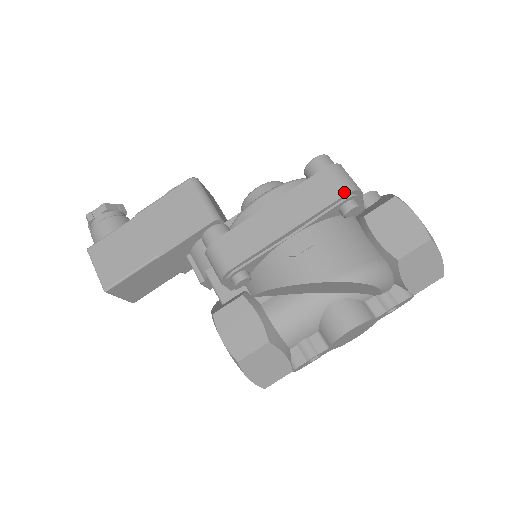
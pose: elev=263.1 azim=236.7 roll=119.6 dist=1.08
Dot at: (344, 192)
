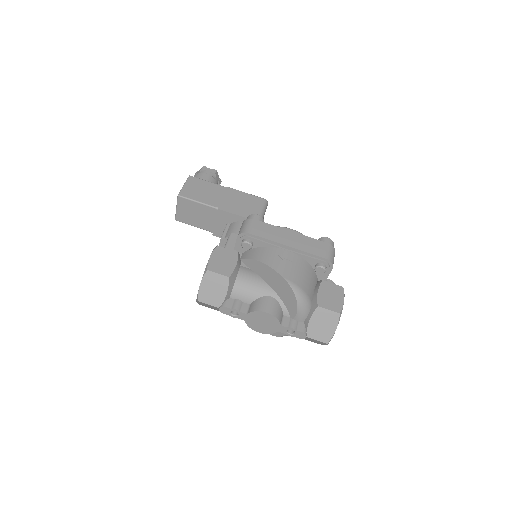
Dot at: (326, 257)
